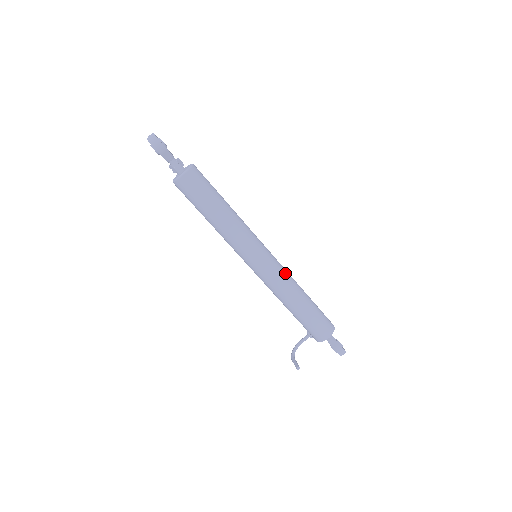
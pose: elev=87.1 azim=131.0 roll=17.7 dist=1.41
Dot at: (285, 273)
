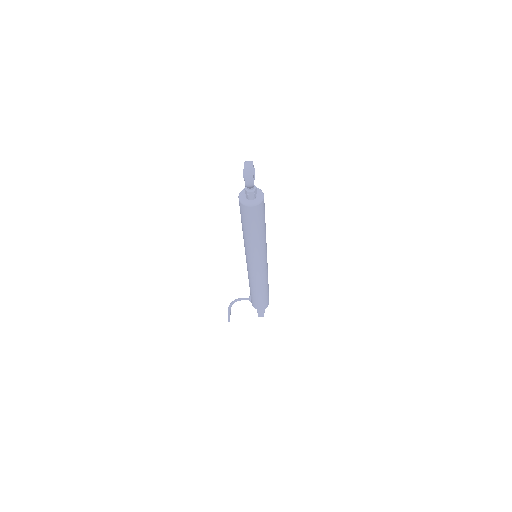
Dot at: (266, 274)
